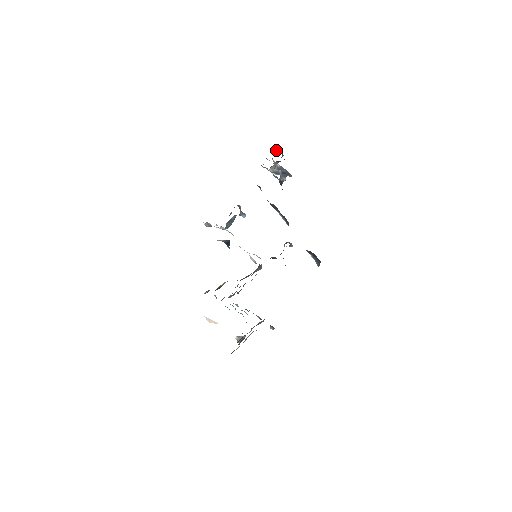
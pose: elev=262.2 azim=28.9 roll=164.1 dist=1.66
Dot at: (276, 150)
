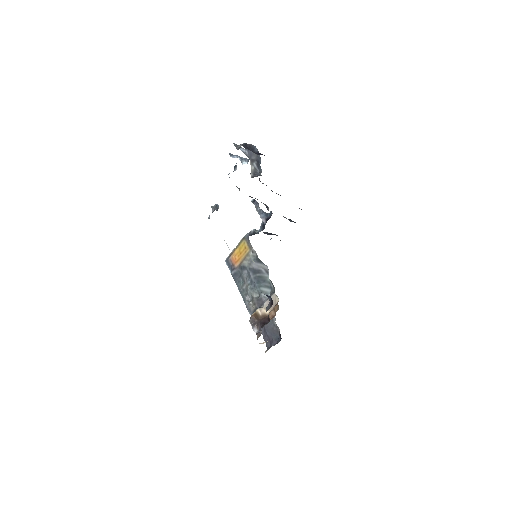
Dot at: (250, 148)
